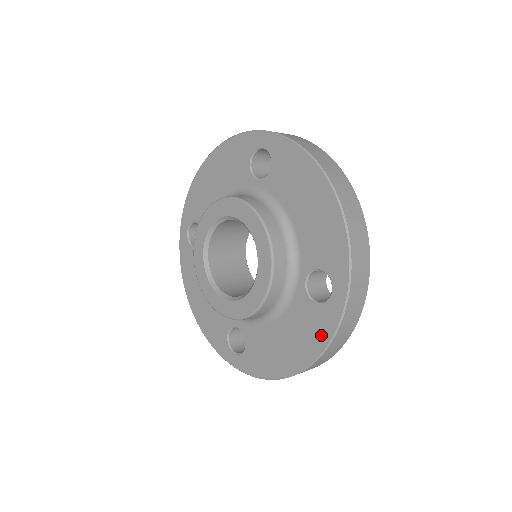
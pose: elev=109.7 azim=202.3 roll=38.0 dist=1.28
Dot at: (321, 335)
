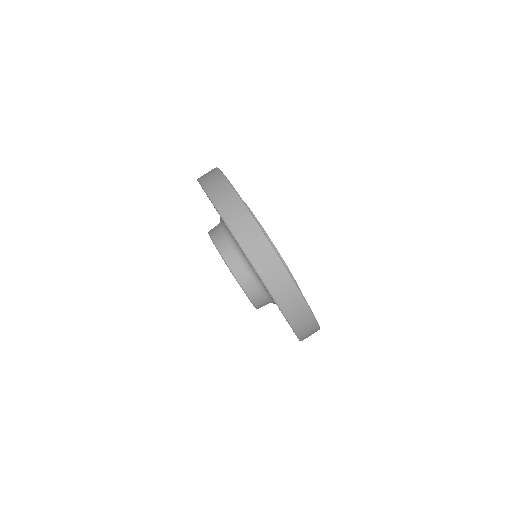
Dot at: occluded
